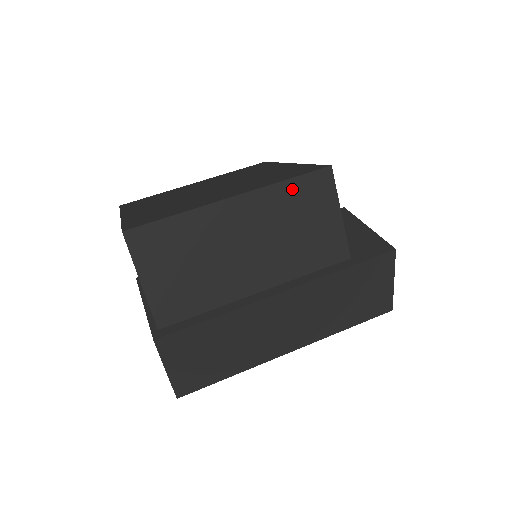
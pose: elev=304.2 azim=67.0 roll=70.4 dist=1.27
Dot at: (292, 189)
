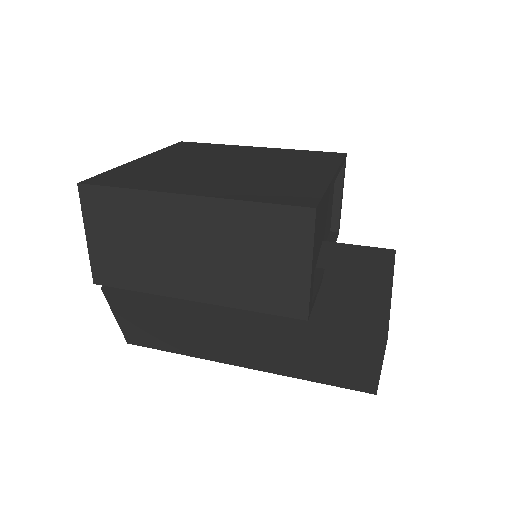
Dot at: (257, 215)
